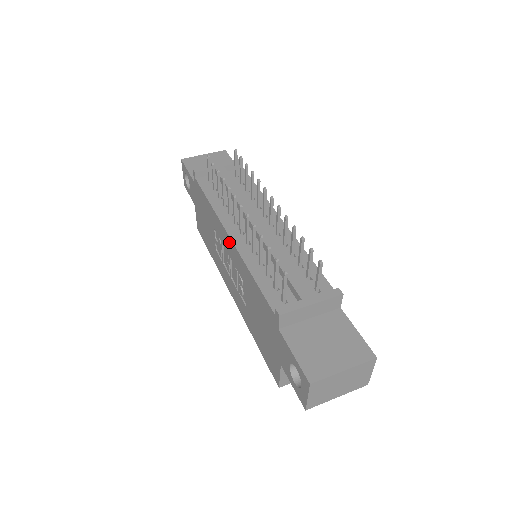
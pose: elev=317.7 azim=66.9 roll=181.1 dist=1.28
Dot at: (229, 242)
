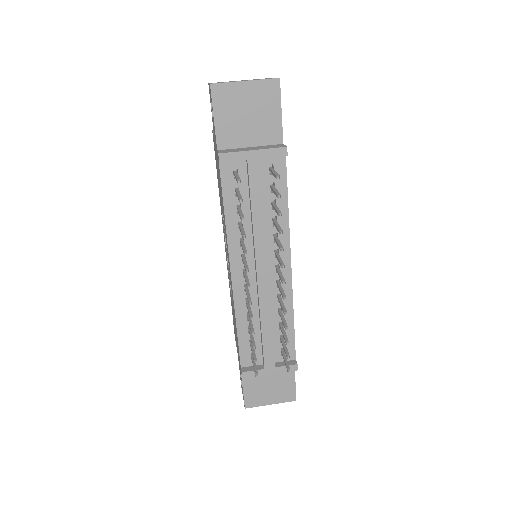
Dot at: (230, 273)
